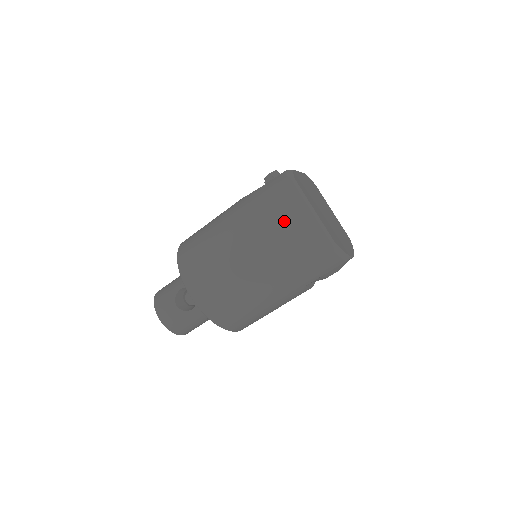
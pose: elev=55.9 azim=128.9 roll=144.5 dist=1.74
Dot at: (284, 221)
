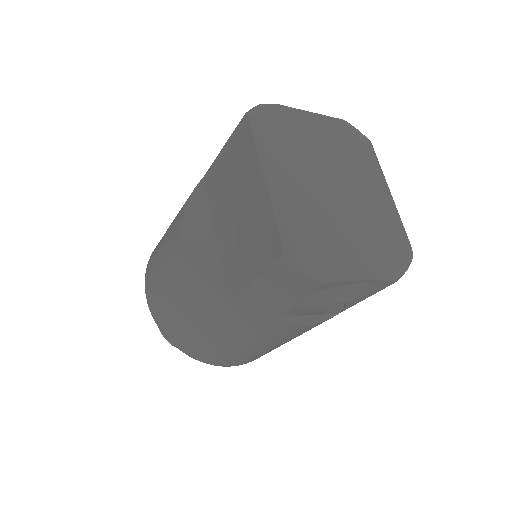
Dot at: (236, 194)
